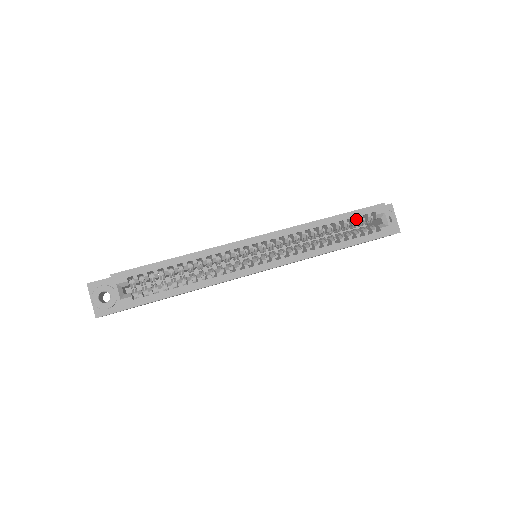
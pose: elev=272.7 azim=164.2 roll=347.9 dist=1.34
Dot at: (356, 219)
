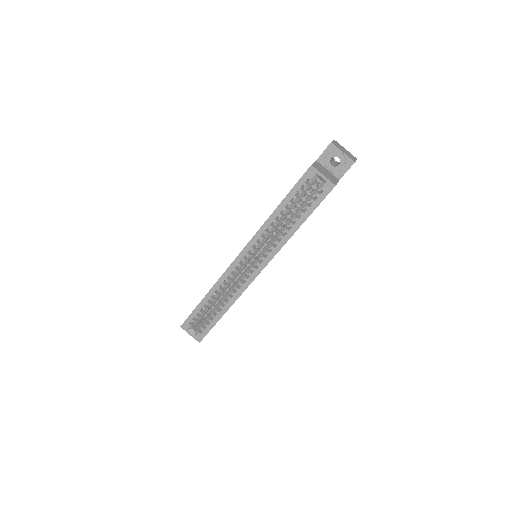
Dot at: occluded
